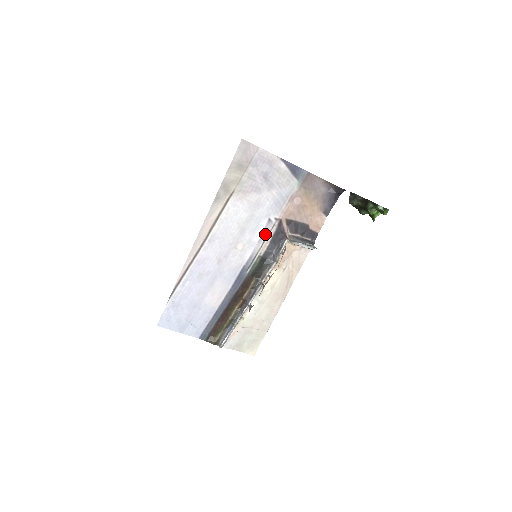
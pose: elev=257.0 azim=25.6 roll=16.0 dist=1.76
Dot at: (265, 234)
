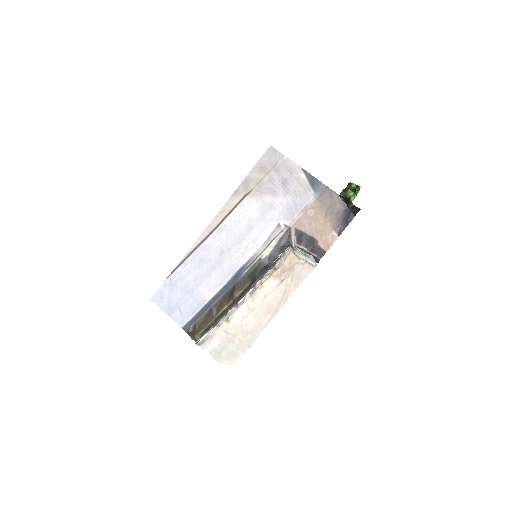
Dot at: (271, 238)
